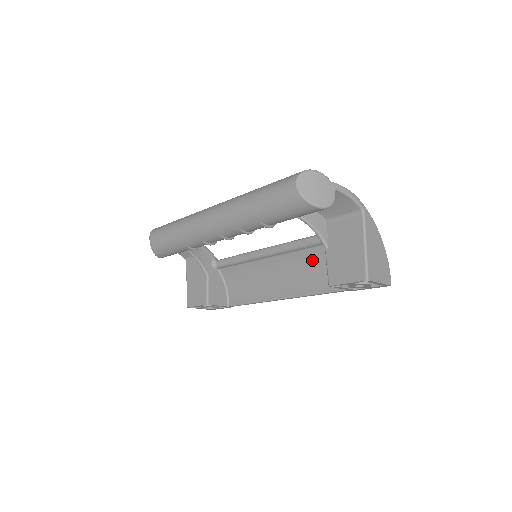
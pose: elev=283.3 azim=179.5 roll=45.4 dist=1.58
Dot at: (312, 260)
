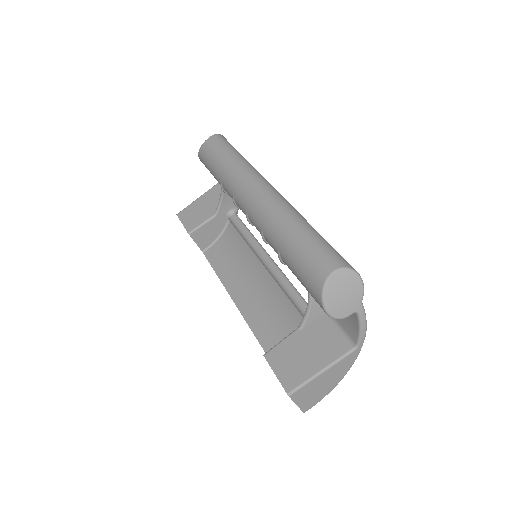
Dot at: (285, 314)
